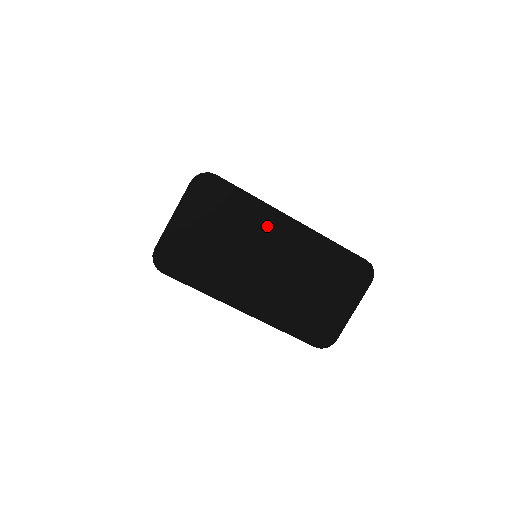
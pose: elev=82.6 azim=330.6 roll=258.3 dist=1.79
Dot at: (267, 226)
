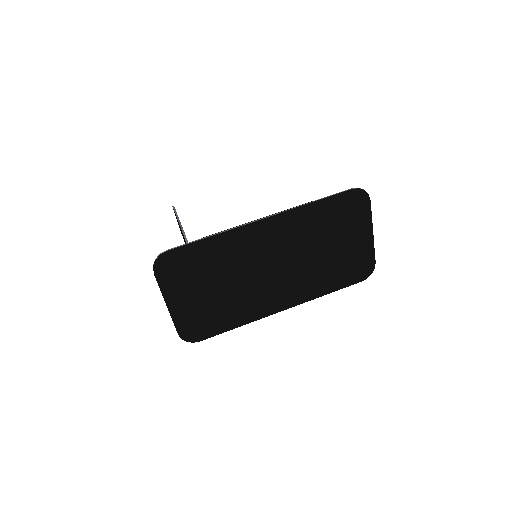
Dot at: (244, 245)
